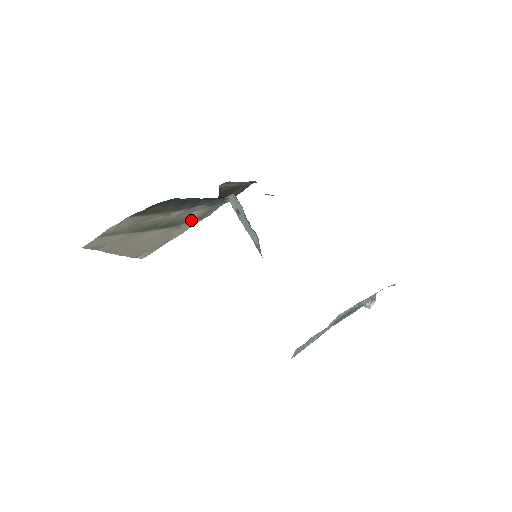
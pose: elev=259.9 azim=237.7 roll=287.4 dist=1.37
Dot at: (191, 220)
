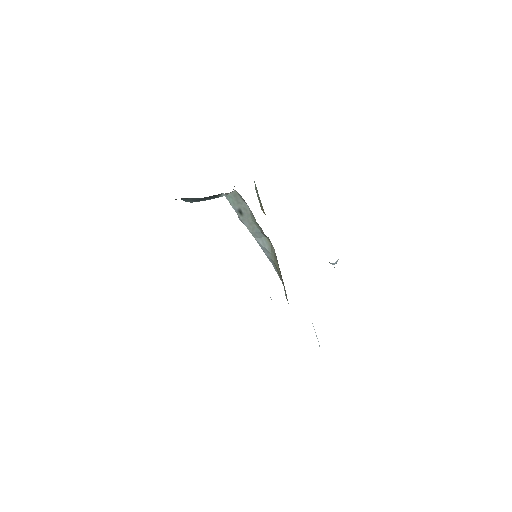
Dot at: occluded
